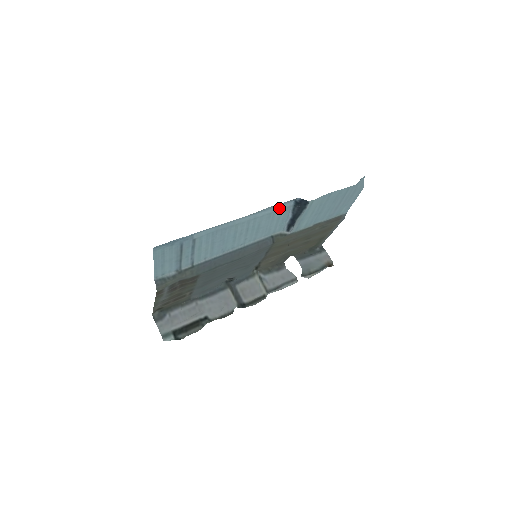
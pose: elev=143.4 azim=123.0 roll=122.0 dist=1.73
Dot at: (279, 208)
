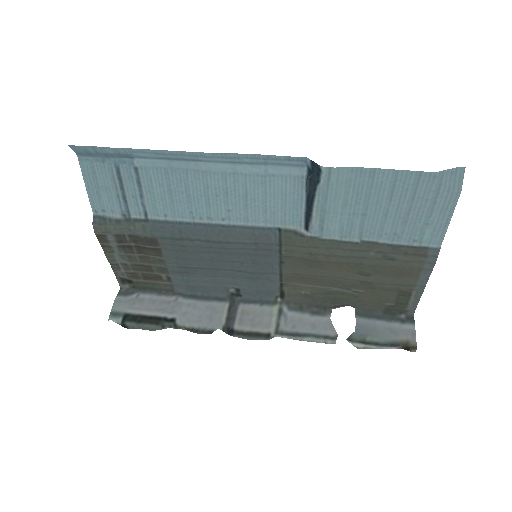
Dot at: (280, 172)
